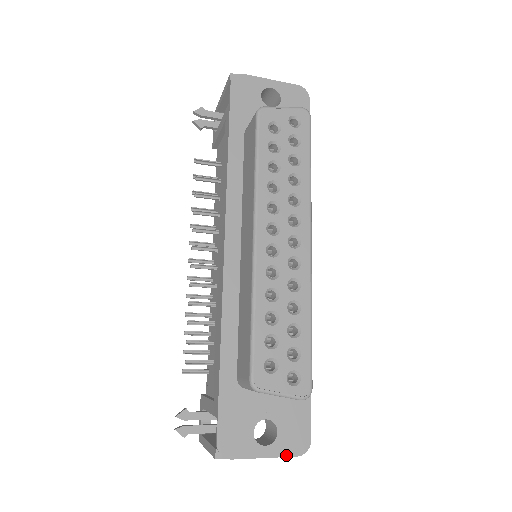
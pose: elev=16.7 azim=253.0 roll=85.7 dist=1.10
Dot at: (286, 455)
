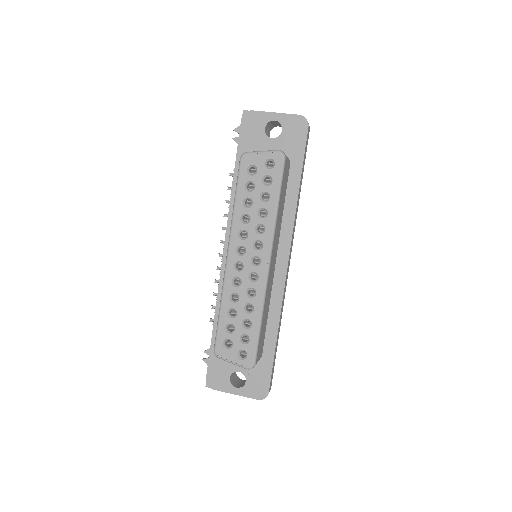
Dot at: (250, 397)
